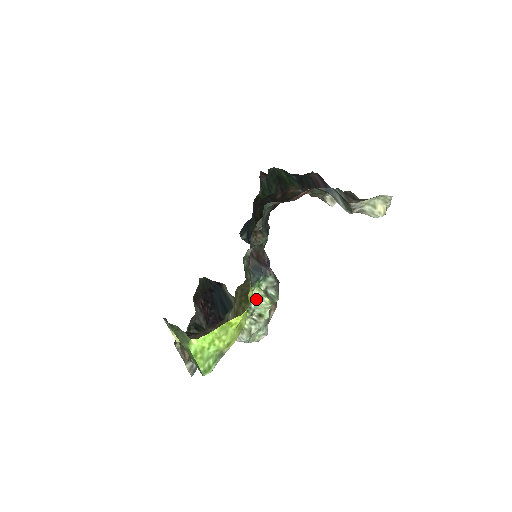
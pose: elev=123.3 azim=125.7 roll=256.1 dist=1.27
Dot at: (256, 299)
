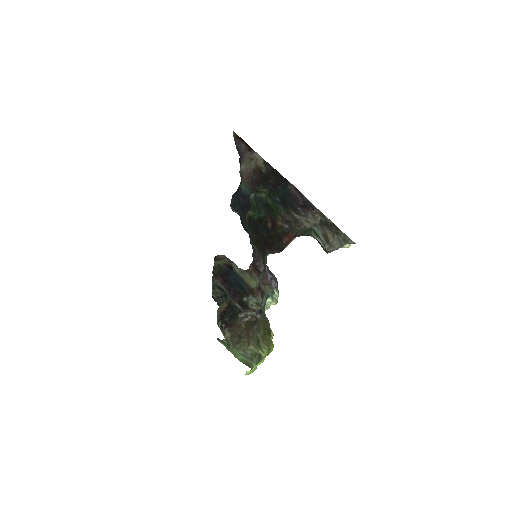
Dot at: (266, 303)
